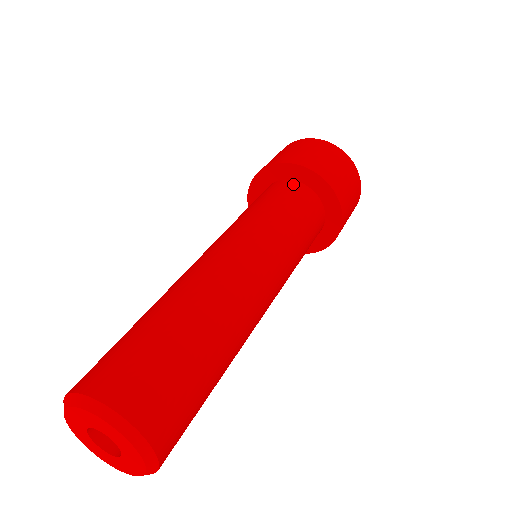
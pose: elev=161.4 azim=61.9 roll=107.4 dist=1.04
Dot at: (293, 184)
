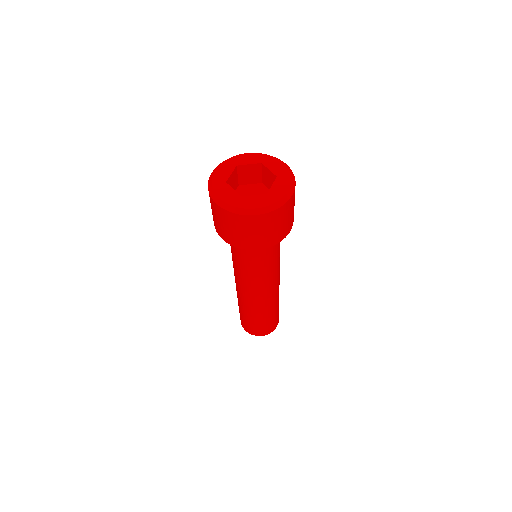
Dot at: occluded
